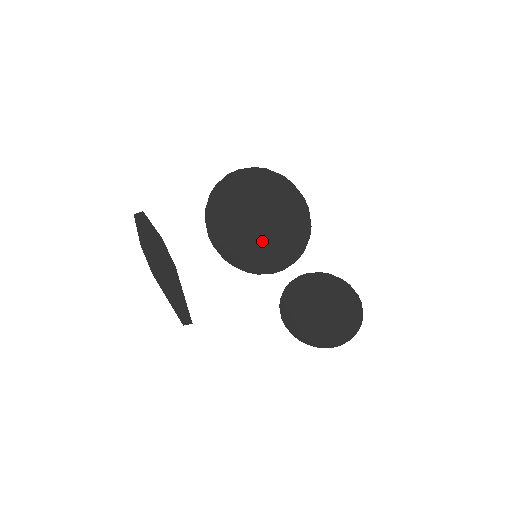
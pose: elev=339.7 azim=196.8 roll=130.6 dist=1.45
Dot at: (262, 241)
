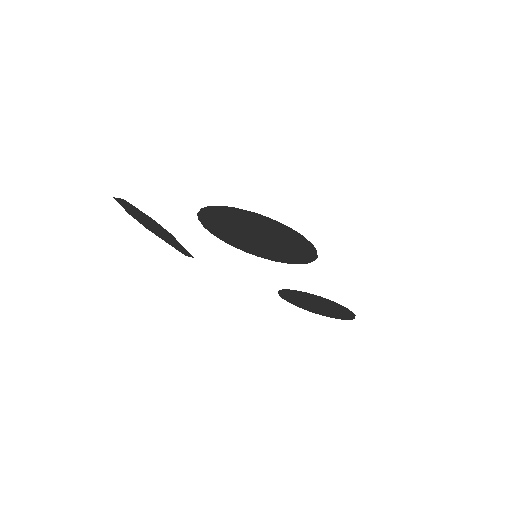
Dot at: (263, 246)
